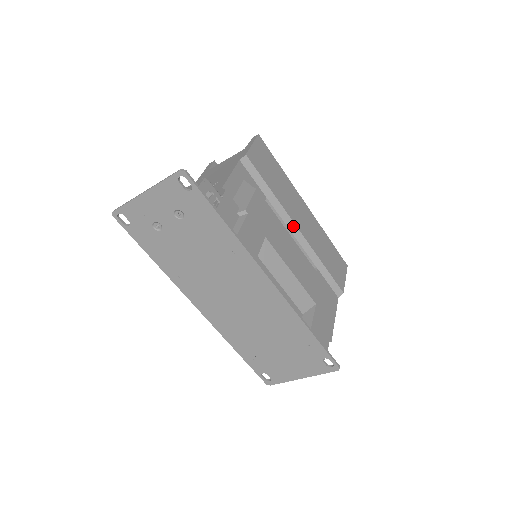
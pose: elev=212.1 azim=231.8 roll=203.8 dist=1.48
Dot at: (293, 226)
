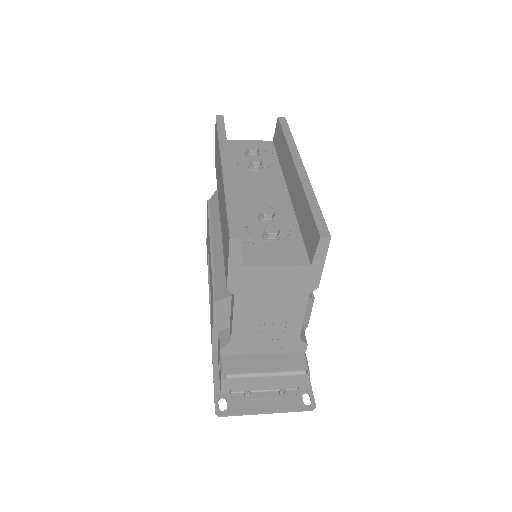
Dot at: occluded
